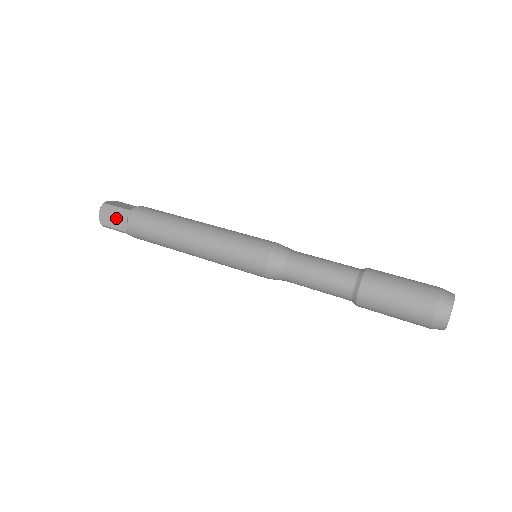
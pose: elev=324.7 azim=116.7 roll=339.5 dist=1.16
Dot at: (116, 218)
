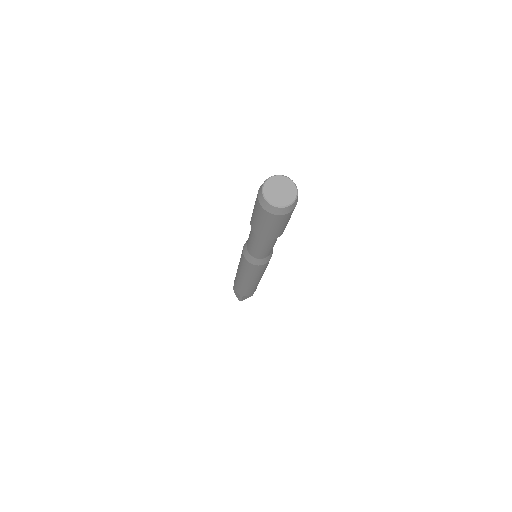
Dot at: occluded
